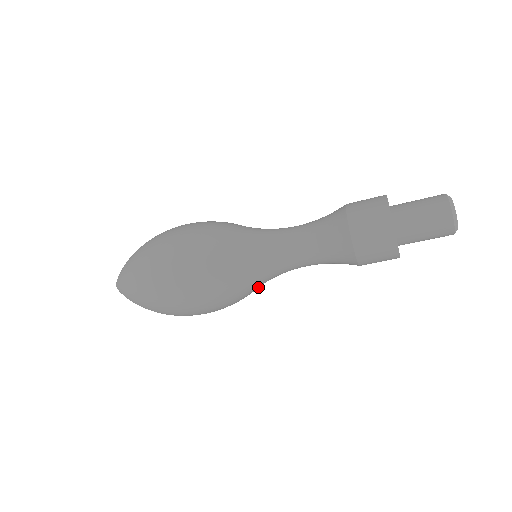
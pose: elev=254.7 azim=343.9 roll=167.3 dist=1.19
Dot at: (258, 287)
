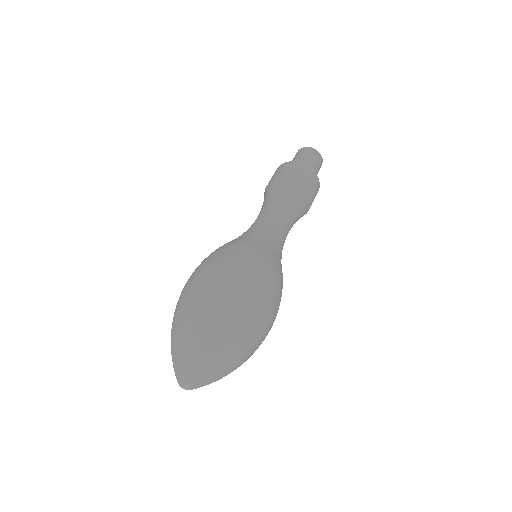
Dot at: occluded
